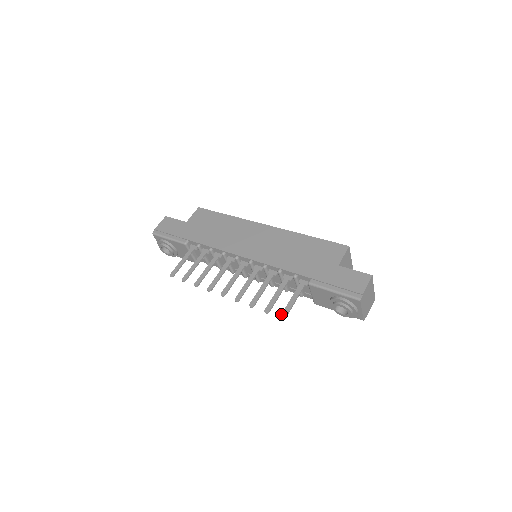
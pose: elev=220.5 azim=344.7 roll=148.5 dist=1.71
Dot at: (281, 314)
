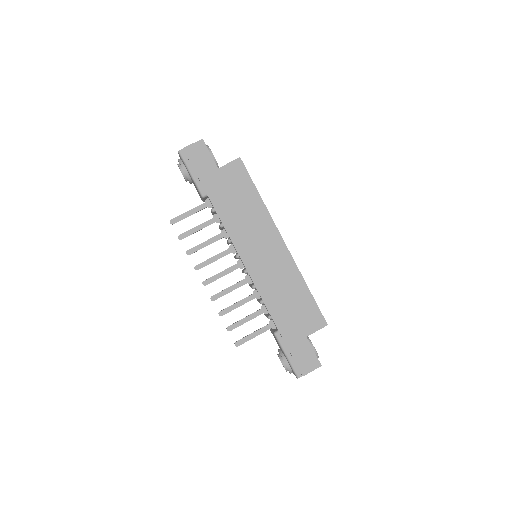
Dot at: (237, 341)
